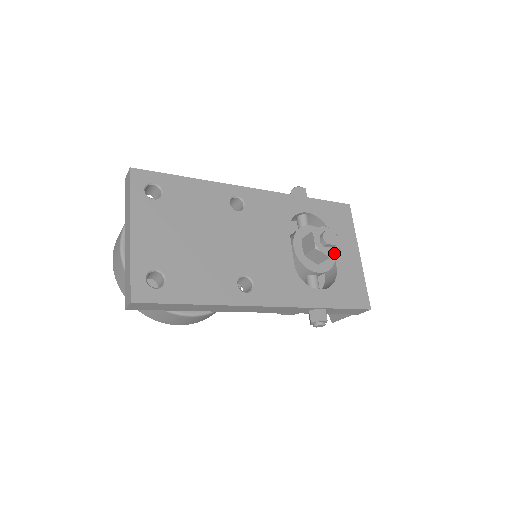
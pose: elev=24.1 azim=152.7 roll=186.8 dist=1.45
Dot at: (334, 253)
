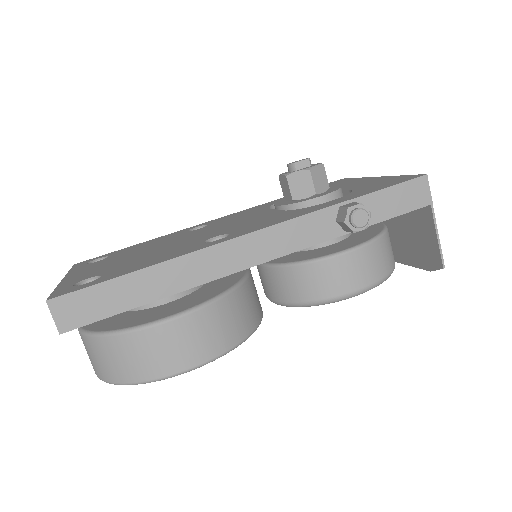
Dot at: (314, 166)
